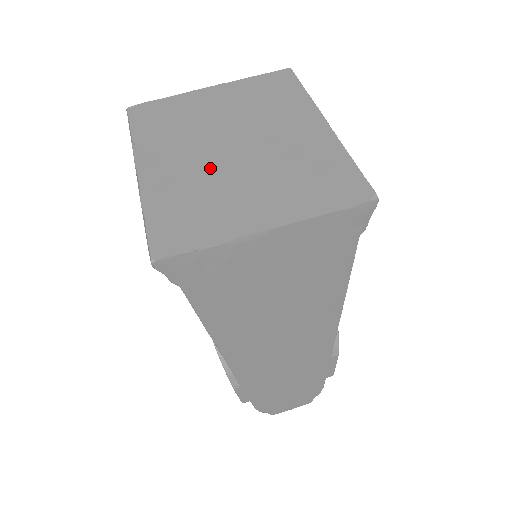
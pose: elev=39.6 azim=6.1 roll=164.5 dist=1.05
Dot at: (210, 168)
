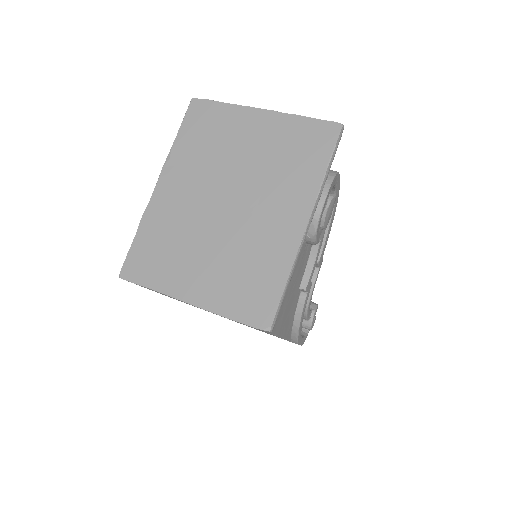
Dot at: (197, 216)
